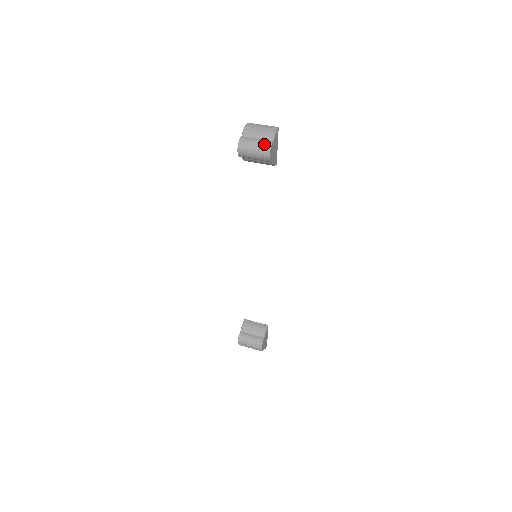
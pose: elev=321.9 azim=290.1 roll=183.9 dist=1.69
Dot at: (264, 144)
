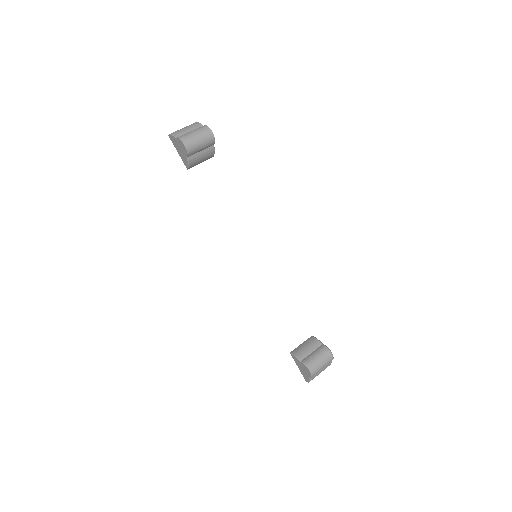
Dot at: (201, 128)
